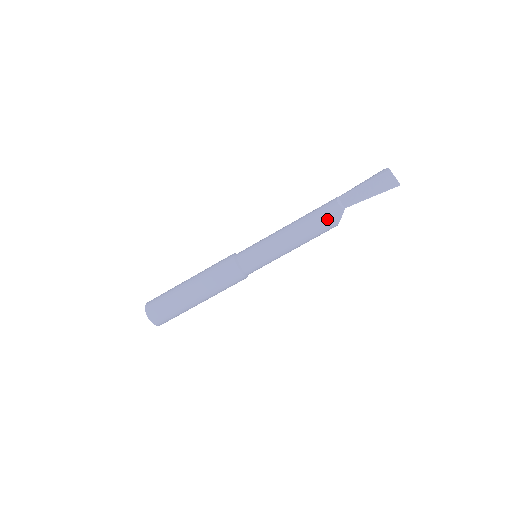
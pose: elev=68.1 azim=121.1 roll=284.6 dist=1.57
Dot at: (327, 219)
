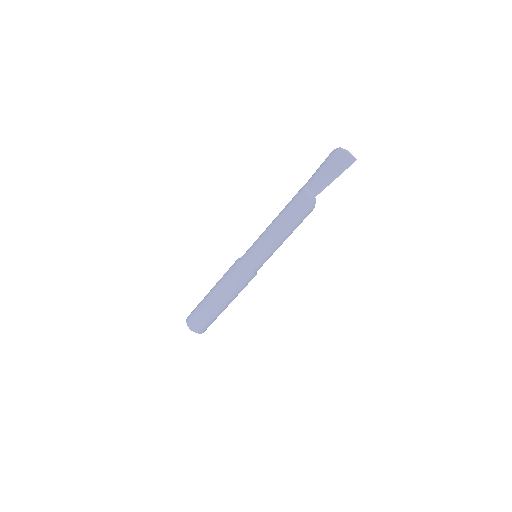
Dot at: (304, 211)
